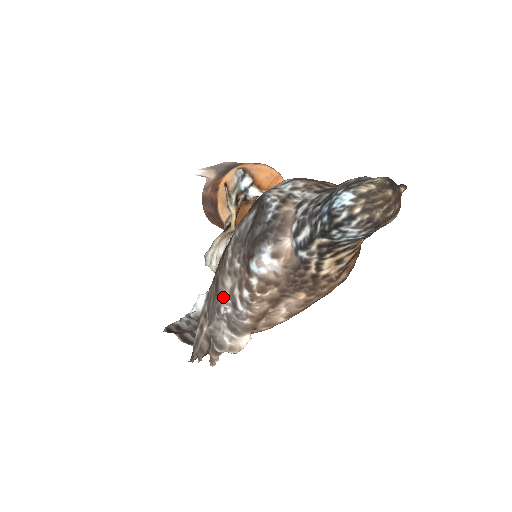
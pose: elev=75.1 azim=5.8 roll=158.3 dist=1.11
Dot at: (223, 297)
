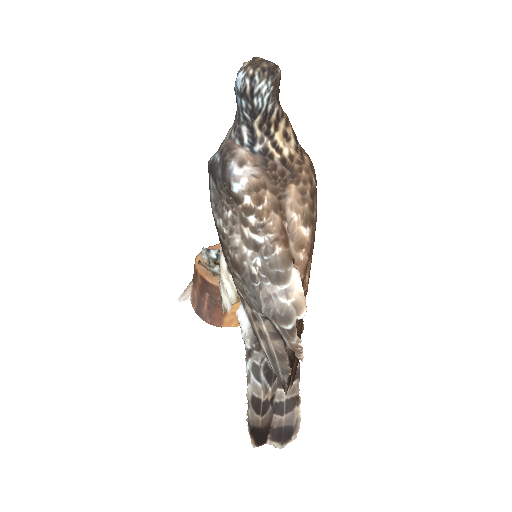
Dot at: (245, 258)
